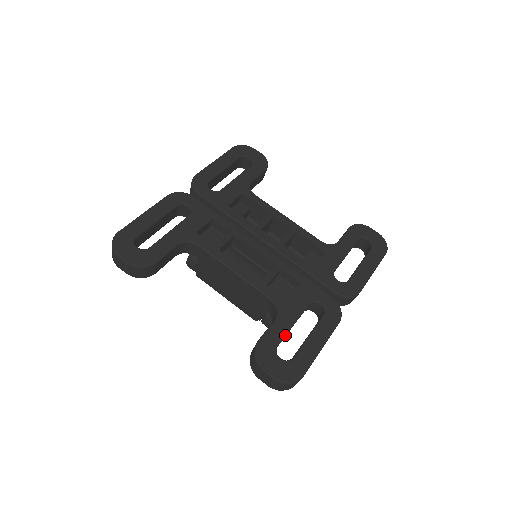
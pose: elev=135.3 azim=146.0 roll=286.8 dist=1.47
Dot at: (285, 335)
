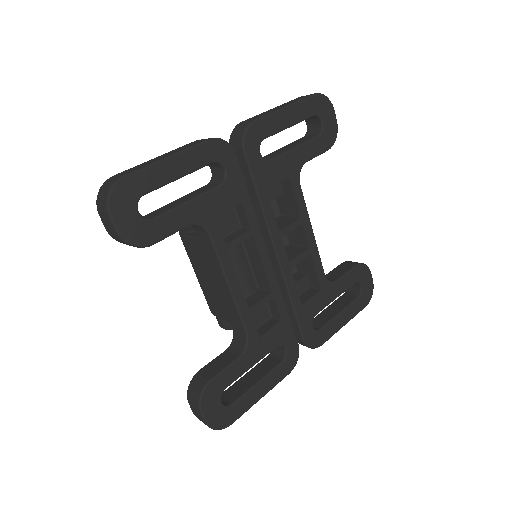
Dot at: occluded
